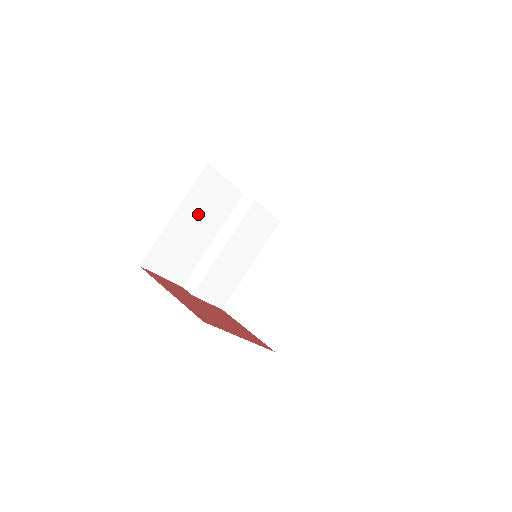
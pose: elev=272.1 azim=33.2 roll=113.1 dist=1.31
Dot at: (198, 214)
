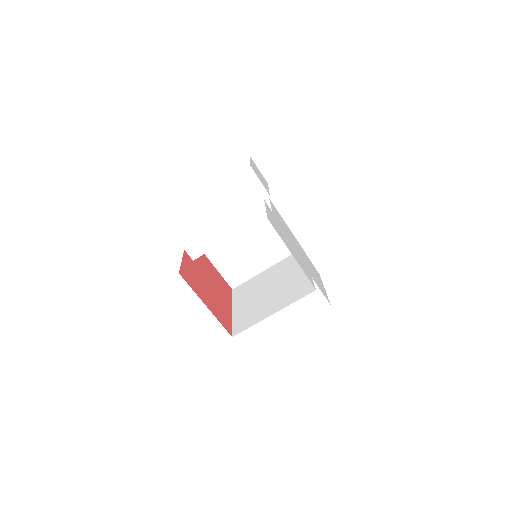
Dot at: occluded
